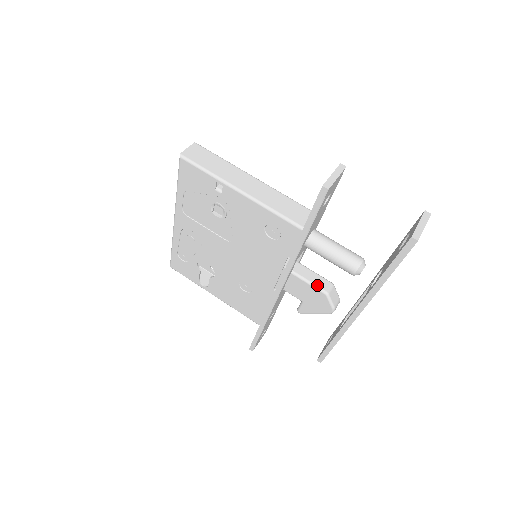
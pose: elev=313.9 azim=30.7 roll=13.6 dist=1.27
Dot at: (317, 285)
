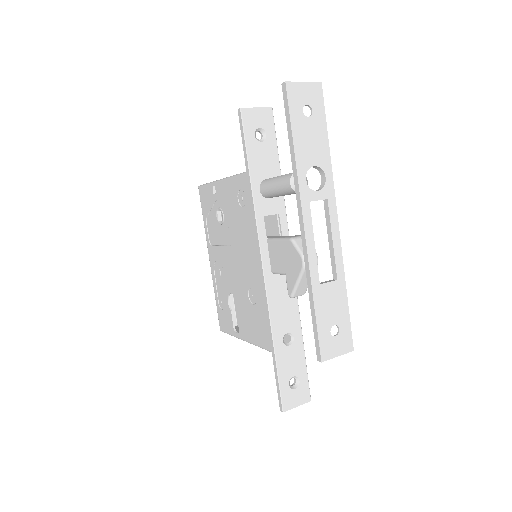
Dot at: (285, 237)
